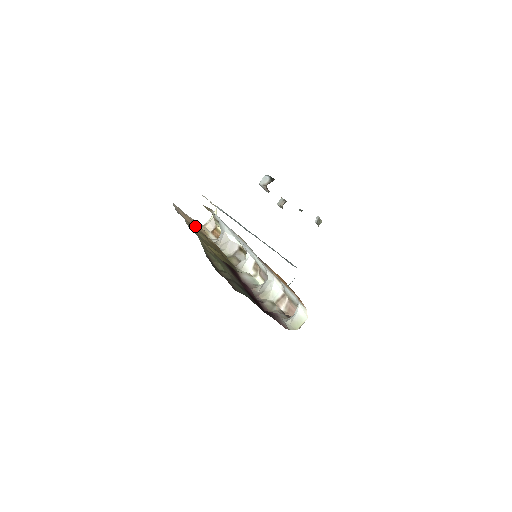
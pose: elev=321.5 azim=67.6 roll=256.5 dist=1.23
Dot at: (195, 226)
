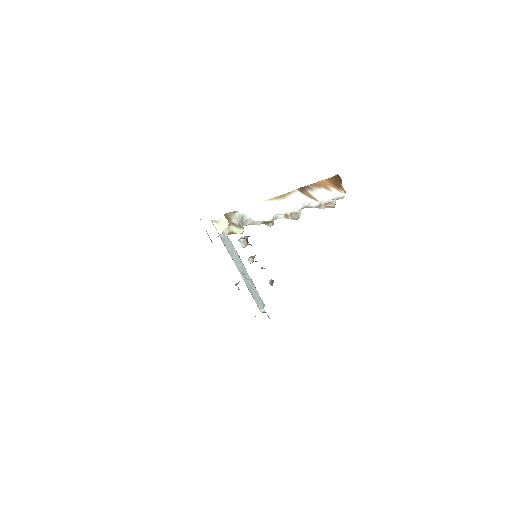
Dot at: occluded
